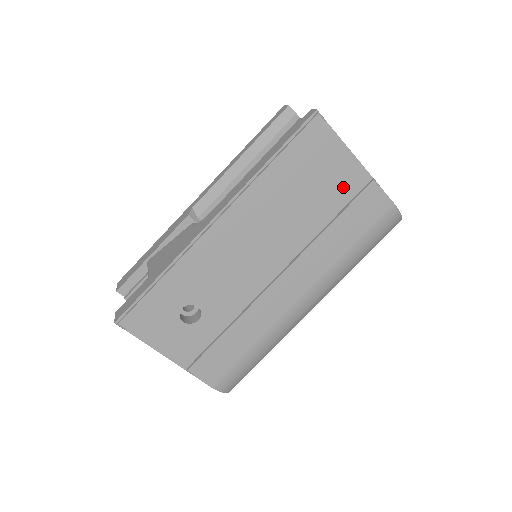
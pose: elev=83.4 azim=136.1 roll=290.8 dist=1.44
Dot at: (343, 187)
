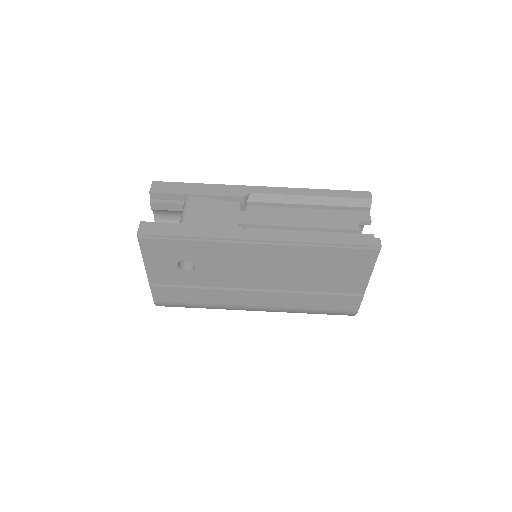
Dot at: (345, 285)
